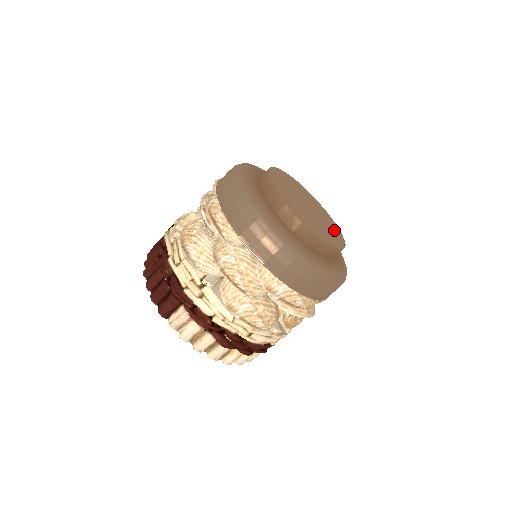
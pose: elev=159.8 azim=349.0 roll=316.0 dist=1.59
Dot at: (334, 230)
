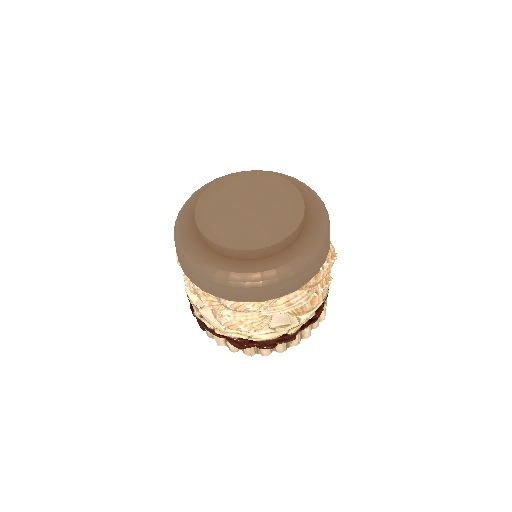
Dot at: (287, 216)
